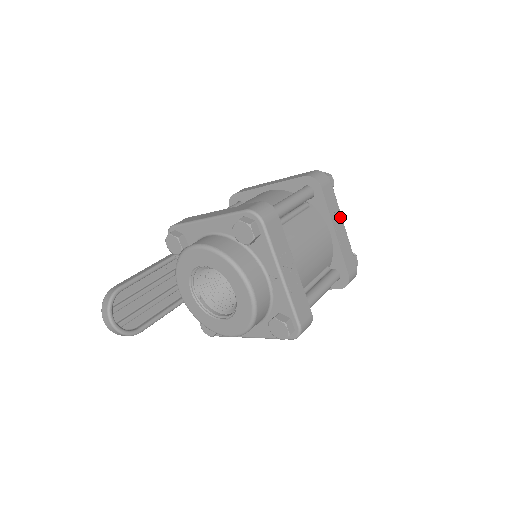
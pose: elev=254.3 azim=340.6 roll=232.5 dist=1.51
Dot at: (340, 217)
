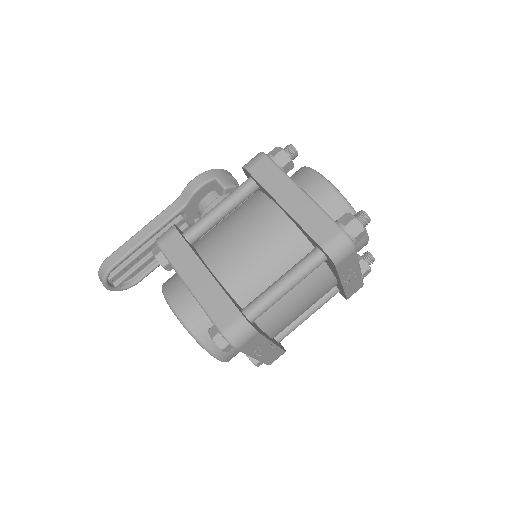
Dot at: (356, 268)
